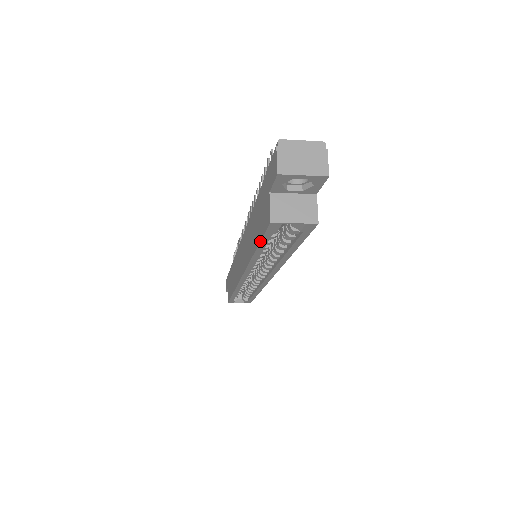
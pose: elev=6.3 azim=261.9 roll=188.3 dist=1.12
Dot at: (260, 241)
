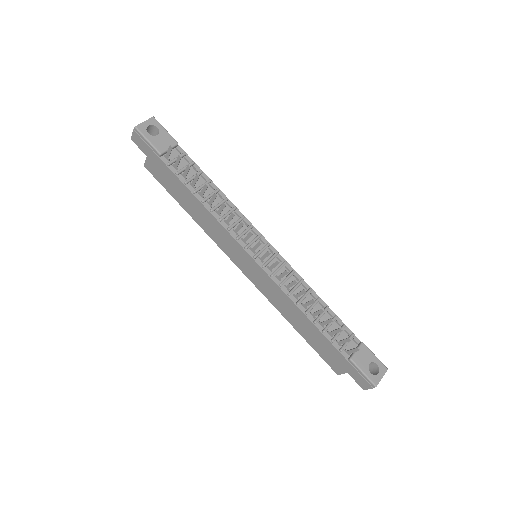
Dot at: occluded
